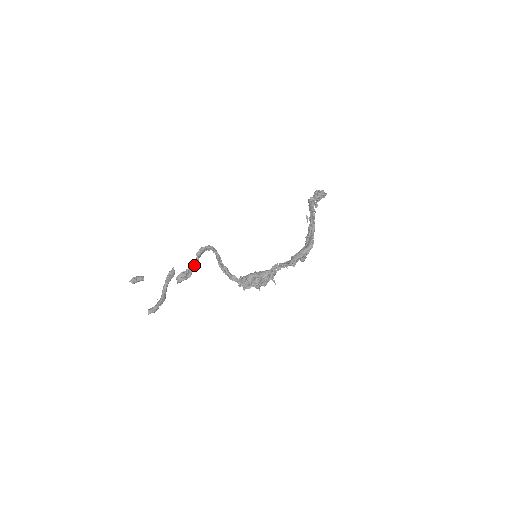
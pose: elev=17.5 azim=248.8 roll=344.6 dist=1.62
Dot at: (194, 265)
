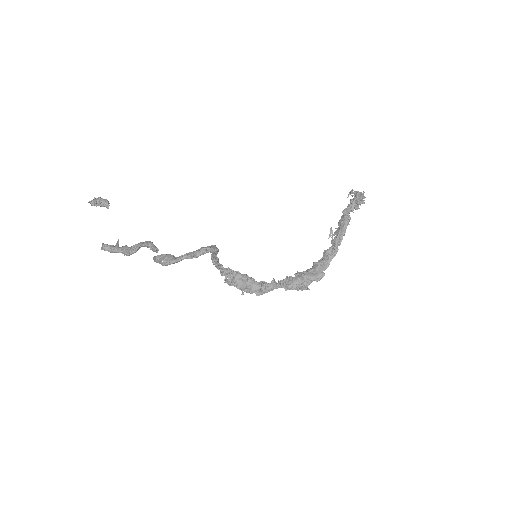
Dot at: (184, 258)
